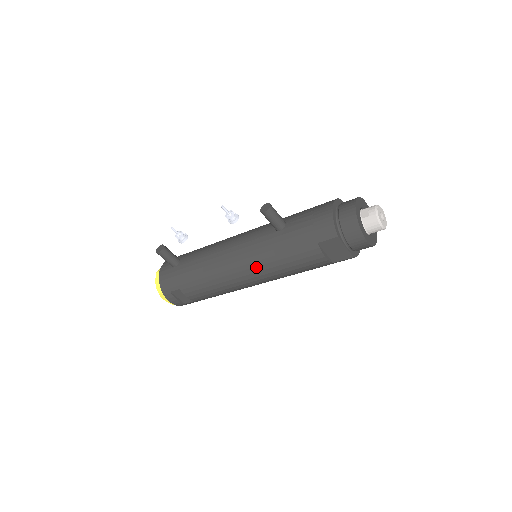
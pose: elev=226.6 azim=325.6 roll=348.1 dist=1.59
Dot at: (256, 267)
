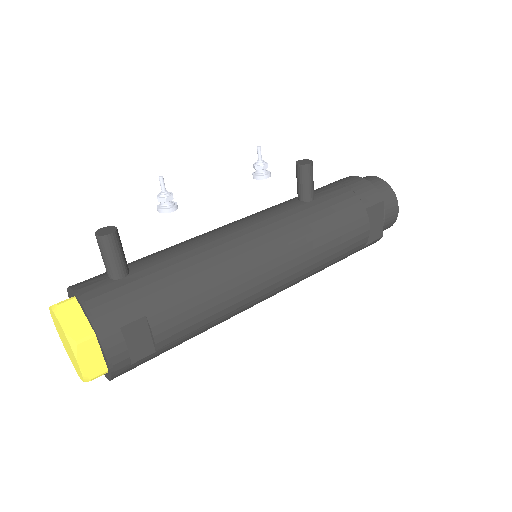
Dot at: (294, 249)
